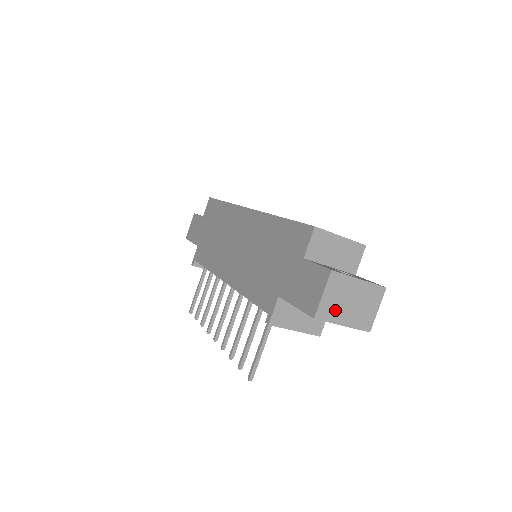
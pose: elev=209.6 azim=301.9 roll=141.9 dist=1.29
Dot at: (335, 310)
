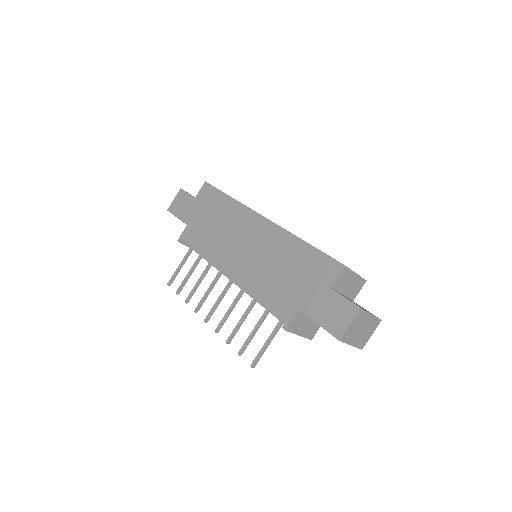
Dot at: (352, 335)
